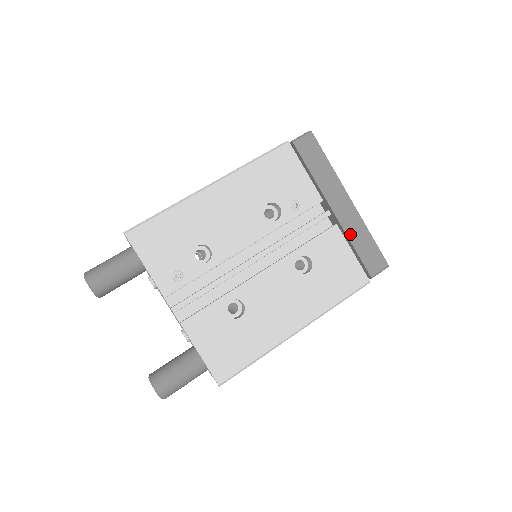
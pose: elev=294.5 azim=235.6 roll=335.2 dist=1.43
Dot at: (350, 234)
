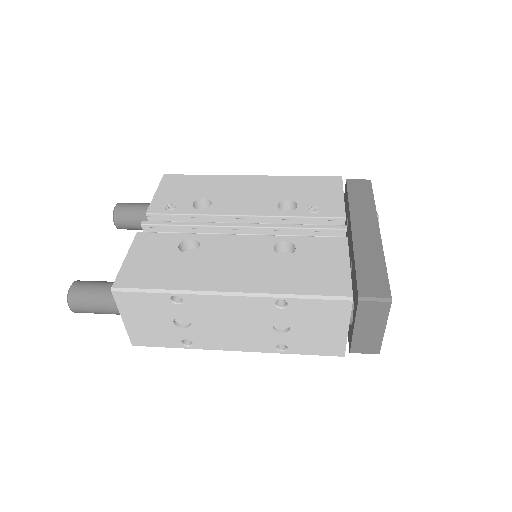
Dot at: (359, 252)
